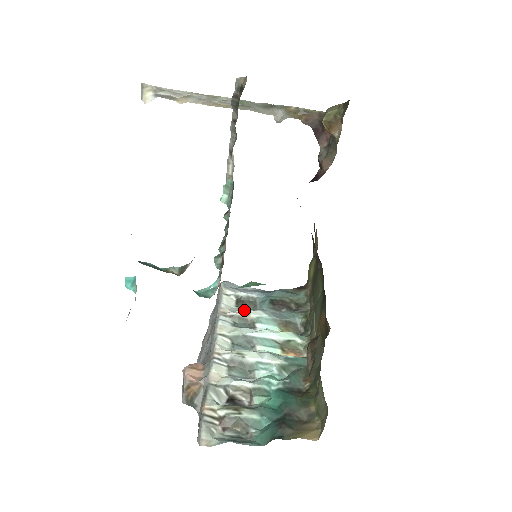
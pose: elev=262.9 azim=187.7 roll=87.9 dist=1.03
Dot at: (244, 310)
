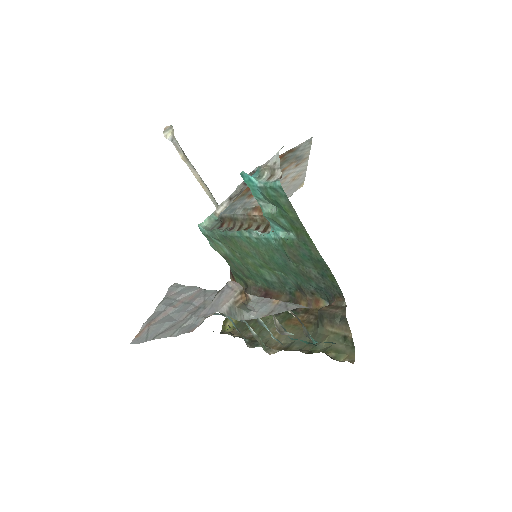
Dot at: occluded
